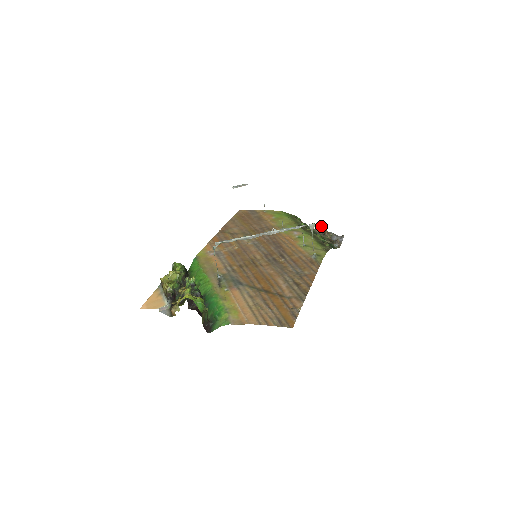
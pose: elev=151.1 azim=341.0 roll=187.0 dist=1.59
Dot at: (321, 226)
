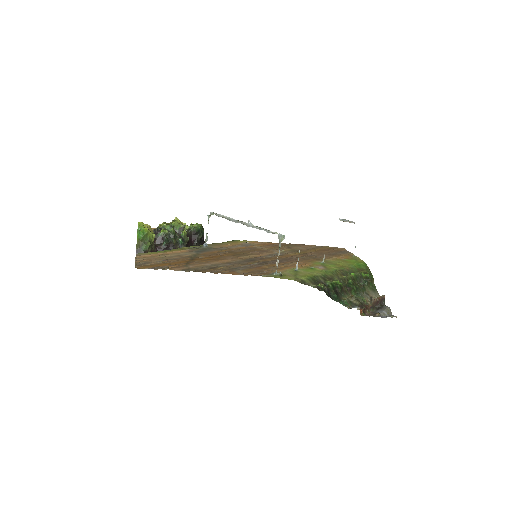
Dot at: (383, 295)
